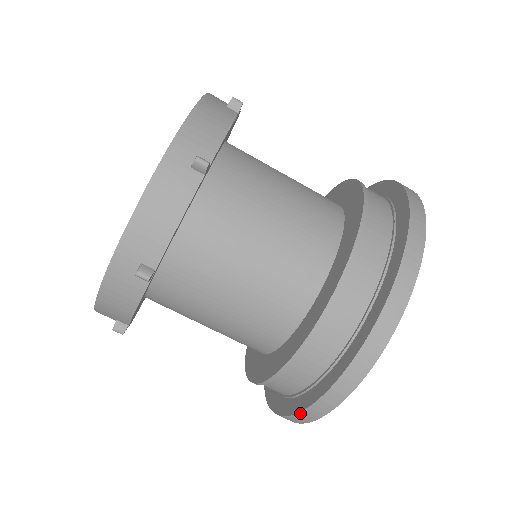
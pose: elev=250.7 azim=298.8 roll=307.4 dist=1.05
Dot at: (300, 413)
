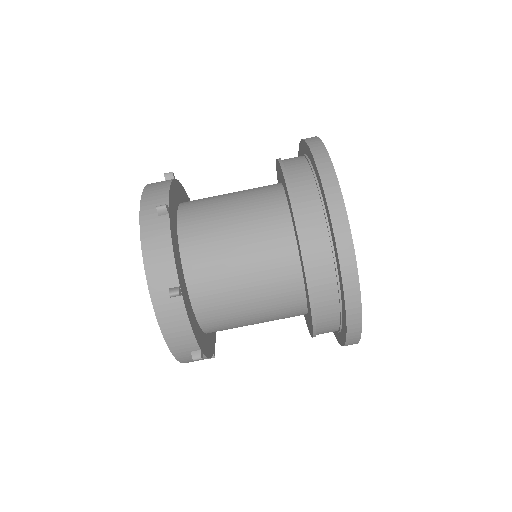
Dot at: (347, 315)
